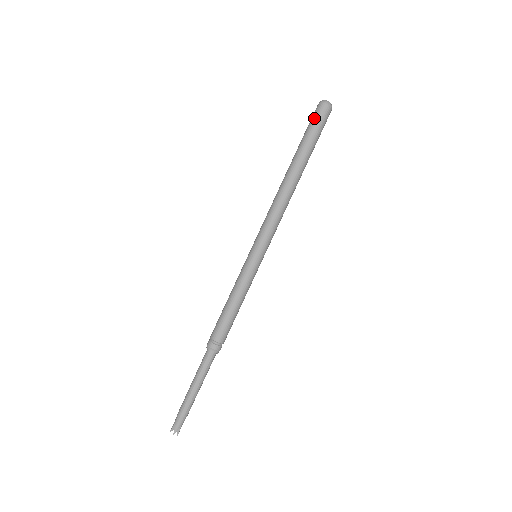
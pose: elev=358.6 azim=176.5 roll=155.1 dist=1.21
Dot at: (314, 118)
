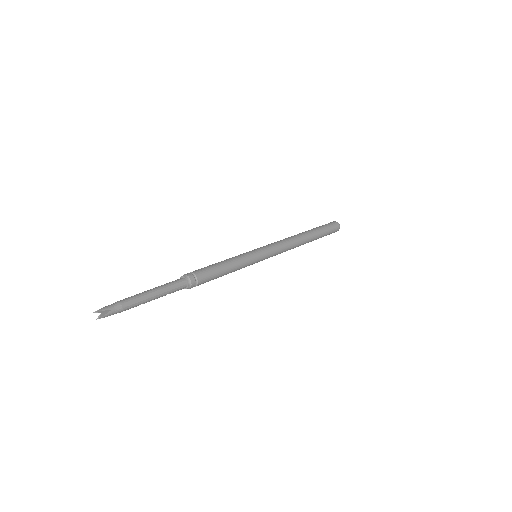
Dot at: (326, 224)
